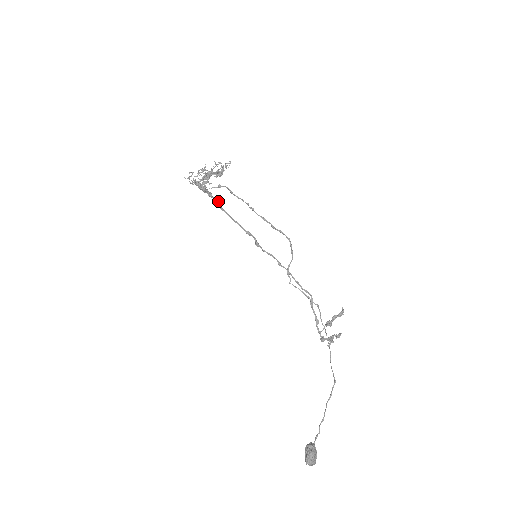
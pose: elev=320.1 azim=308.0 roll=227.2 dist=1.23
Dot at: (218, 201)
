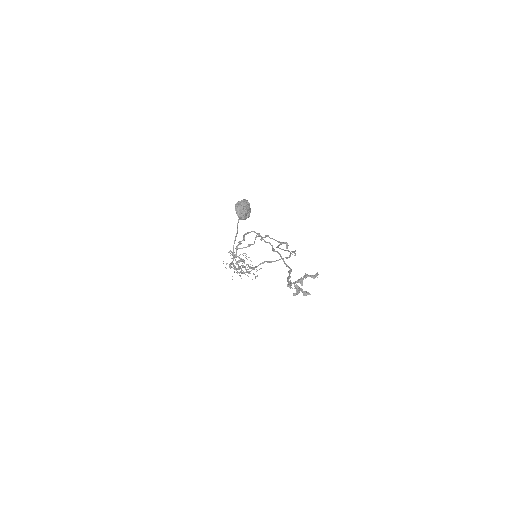
Dot at: occluded
